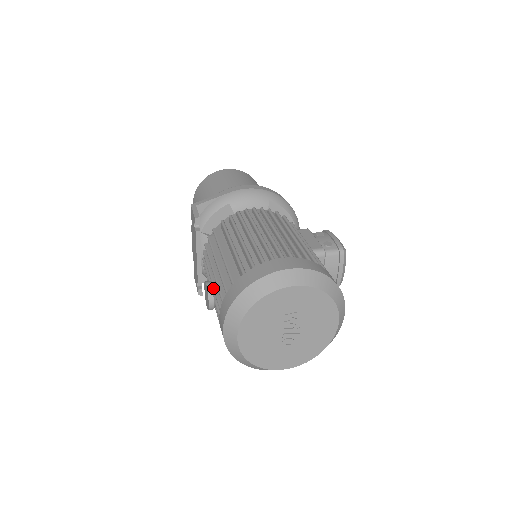
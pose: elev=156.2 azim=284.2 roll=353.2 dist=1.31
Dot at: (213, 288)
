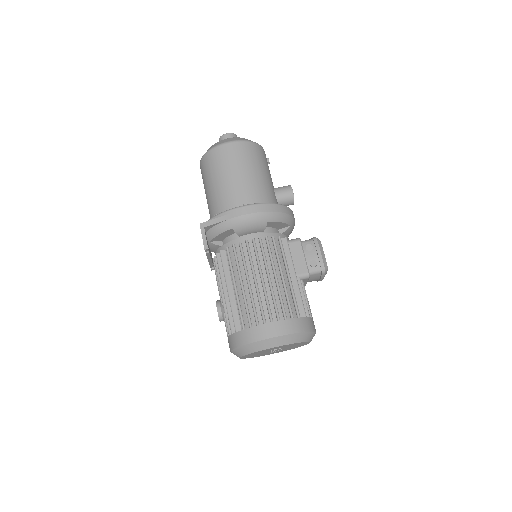
Dot at: (222, 313)
